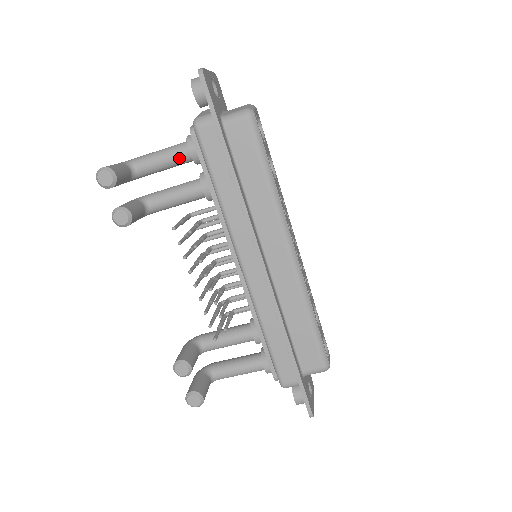
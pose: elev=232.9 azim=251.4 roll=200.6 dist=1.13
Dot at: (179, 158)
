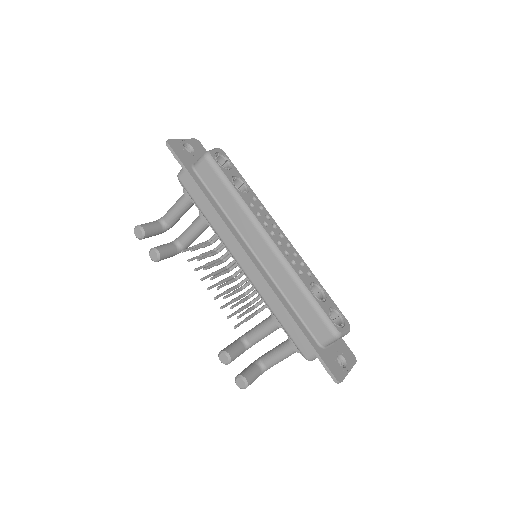
Dot at: (184, 204)
